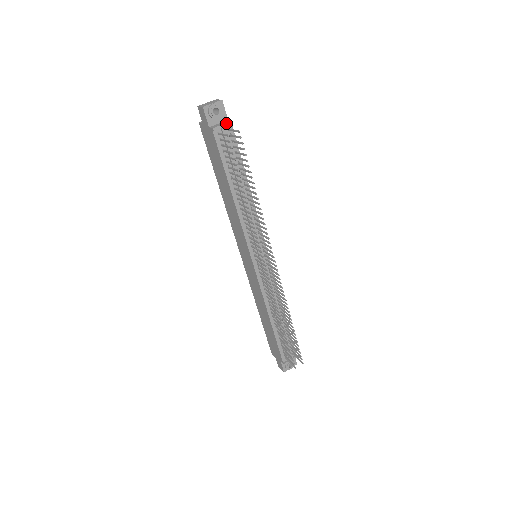
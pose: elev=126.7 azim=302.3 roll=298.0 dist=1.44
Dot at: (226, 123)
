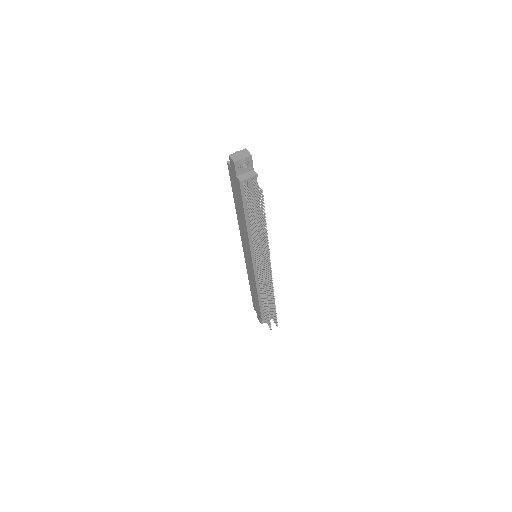
Dot at: (252, 176)
